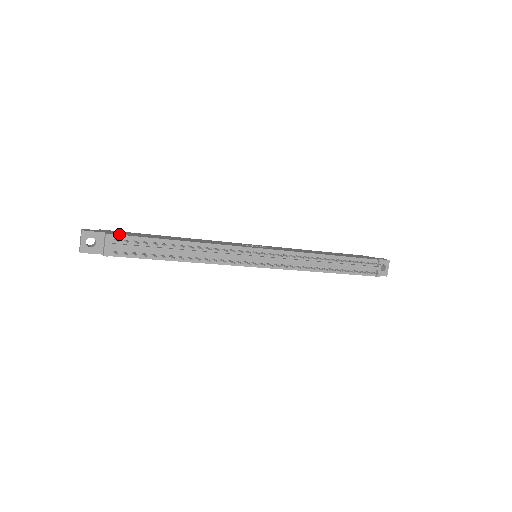
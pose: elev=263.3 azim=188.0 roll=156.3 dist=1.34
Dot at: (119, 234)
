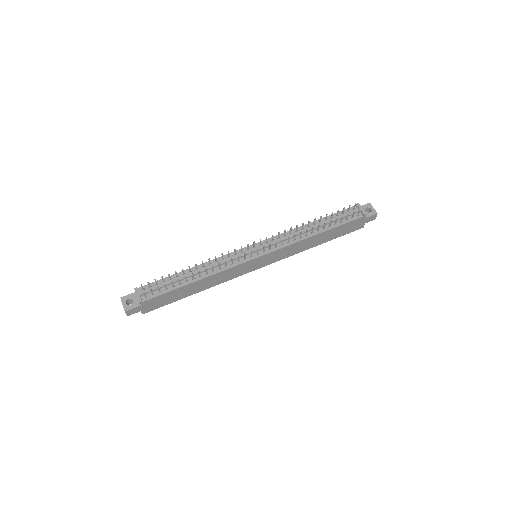
Dot at: (144, 286)
